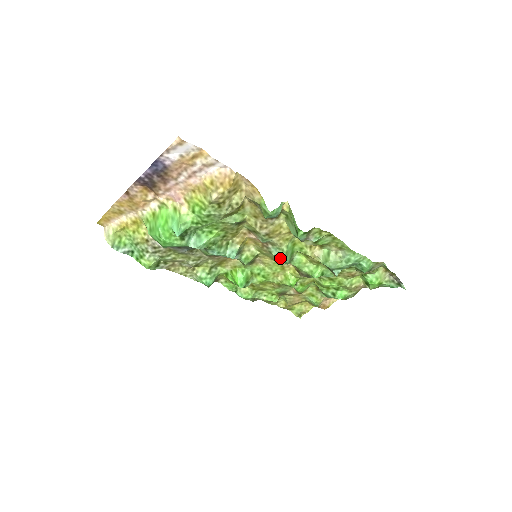
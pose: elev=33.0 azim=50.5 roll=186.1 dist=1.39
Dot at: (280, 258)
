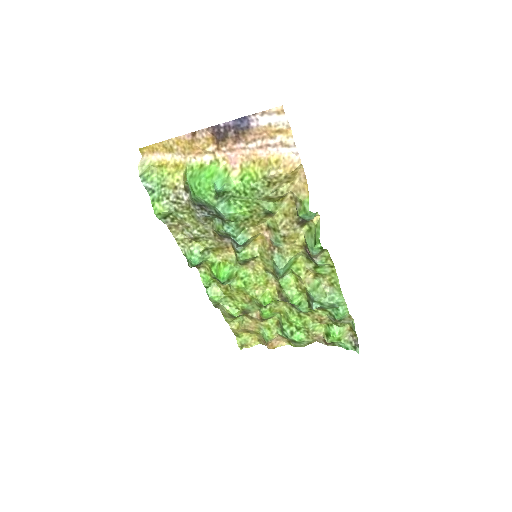
Dot at: (279, 266)
